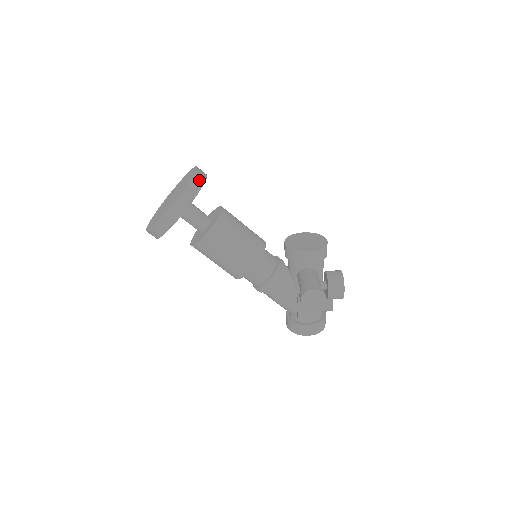
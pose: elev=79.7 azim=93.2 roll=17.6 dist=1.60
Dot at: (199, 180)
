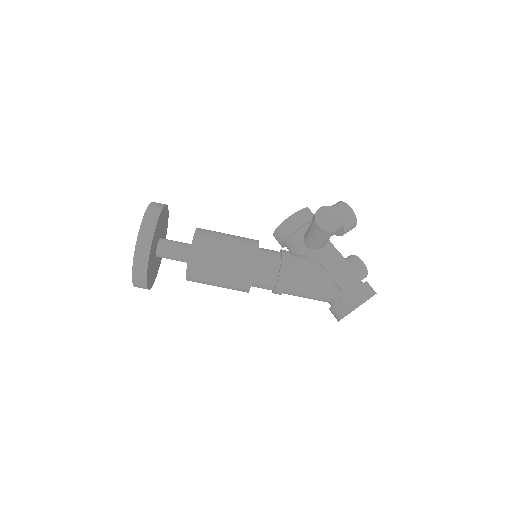
Dot at: occluded
